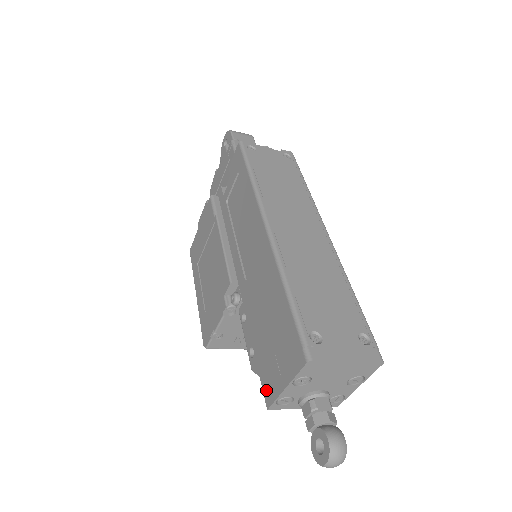
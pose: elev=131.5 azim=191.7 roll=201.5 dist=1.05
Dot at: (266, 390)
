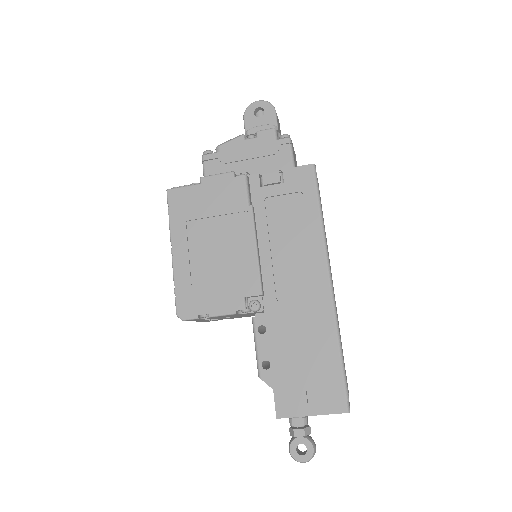
Dot at: (281, 404)
